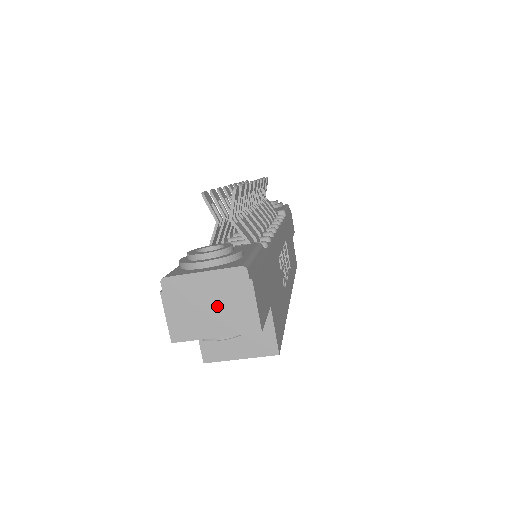
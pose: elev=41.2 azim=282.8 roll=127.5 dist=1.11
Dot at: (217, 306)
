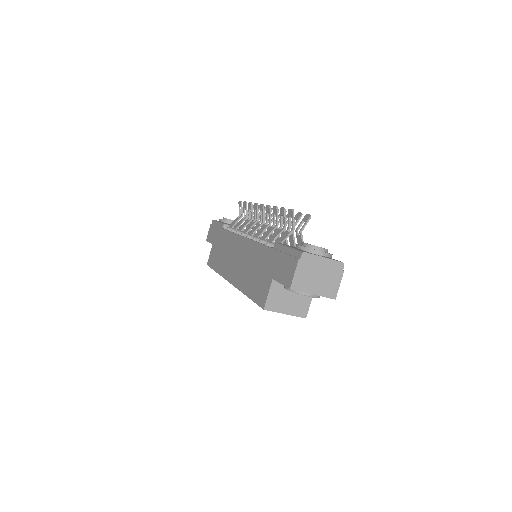
Dot at: (322, 278)
